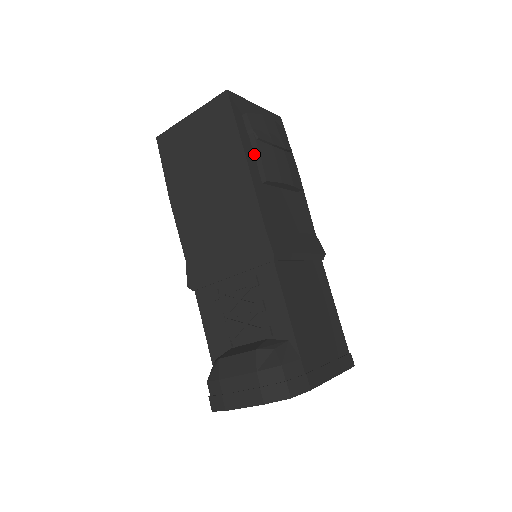
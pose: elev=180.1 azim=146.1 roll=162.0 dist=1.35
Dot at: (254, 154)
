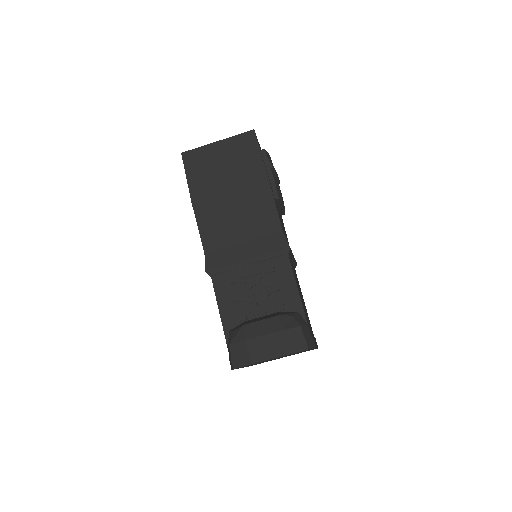
Dot at: (269, 178)
